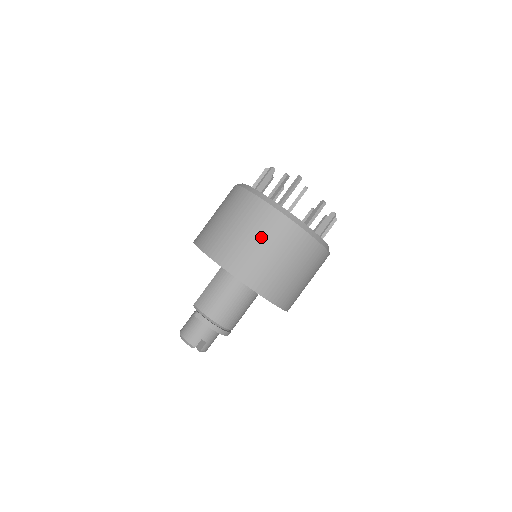
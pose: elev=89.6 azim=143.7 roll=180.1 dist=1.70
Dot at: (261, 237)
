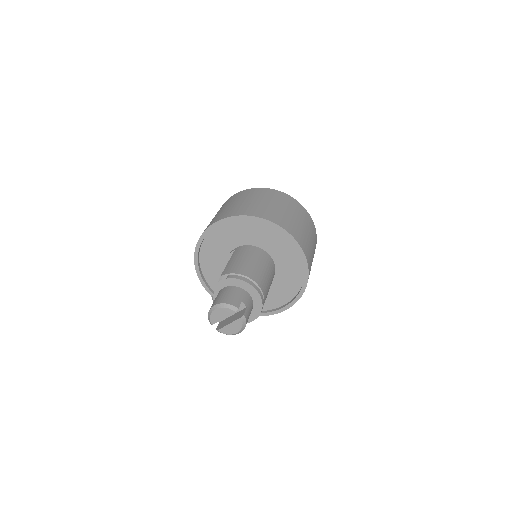
Dot at: (273, 201)
